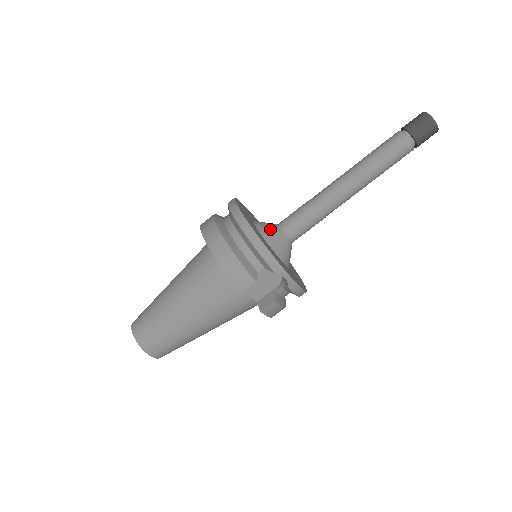
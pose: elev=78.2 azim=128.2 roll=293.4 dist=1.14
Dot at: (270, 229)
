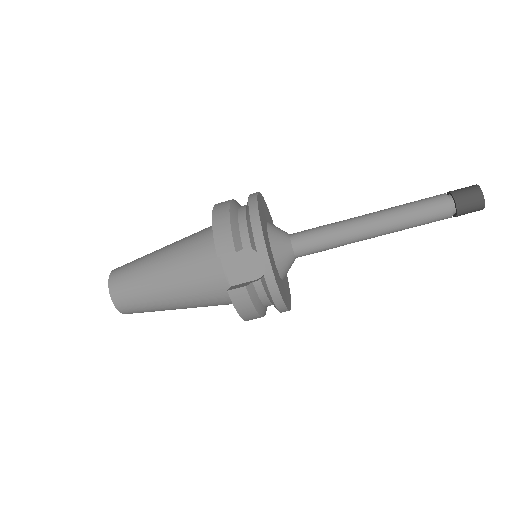
Dot at: (279, 230)
